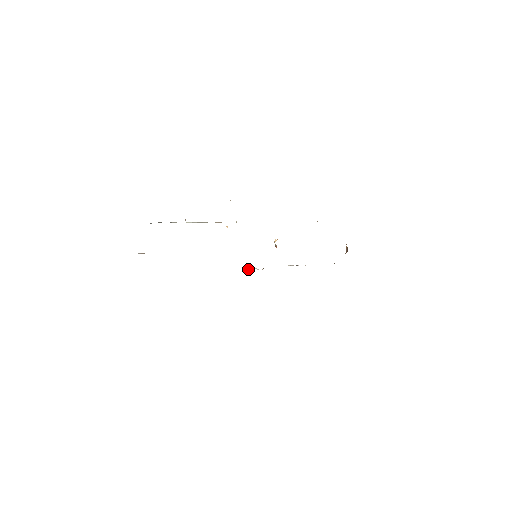
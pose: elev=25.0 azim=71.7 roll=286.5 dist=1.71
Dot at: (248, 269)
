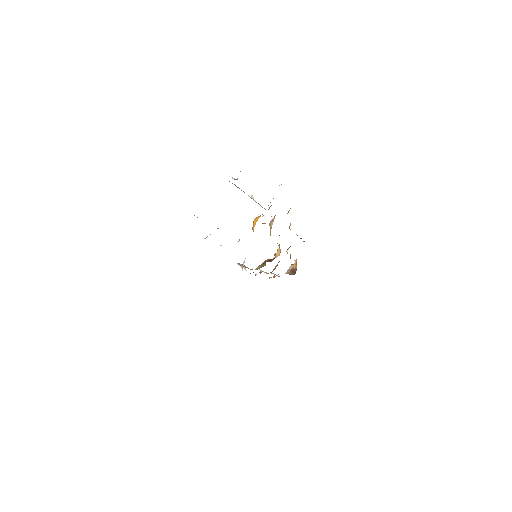
Dot at: (241, 265)
